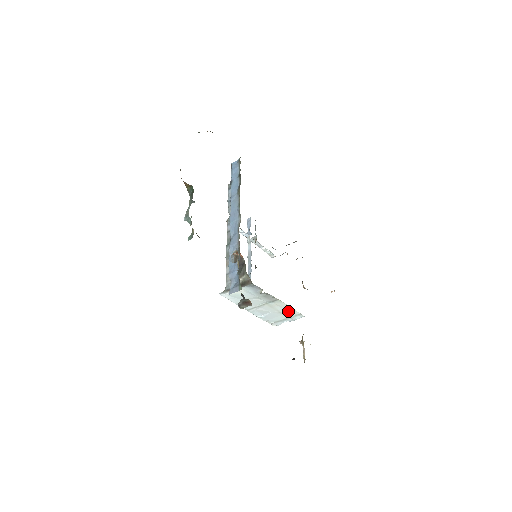
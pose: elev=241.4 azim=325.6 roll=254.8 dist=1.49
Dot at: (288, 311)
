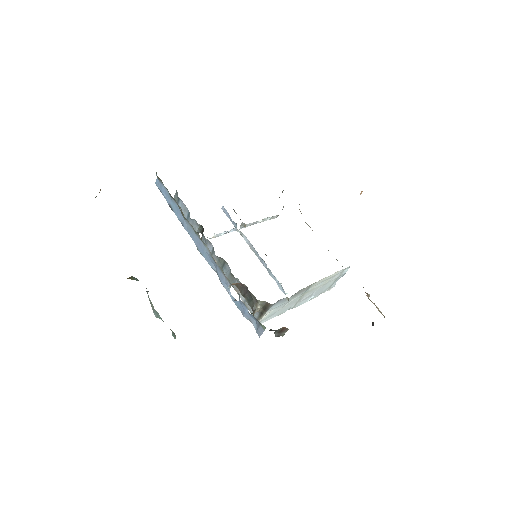
Dot at: (331, 278)
